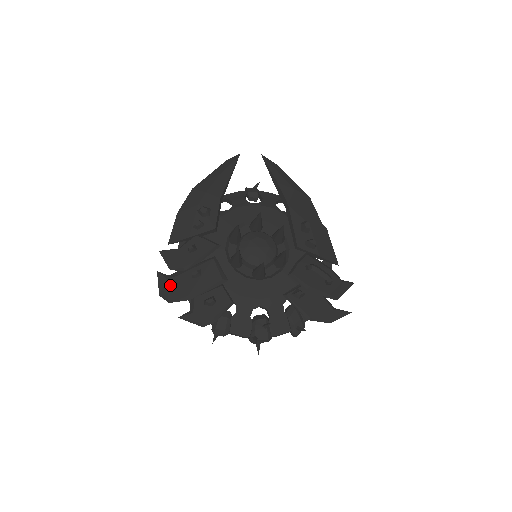
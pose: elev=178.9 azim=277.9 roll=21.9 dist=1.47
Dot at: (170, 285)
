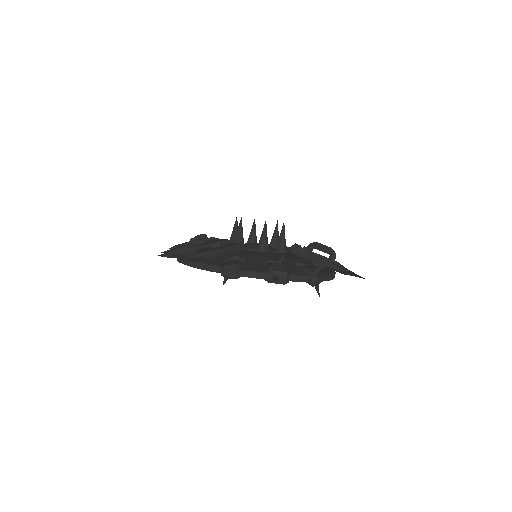
Dot at: occluded
